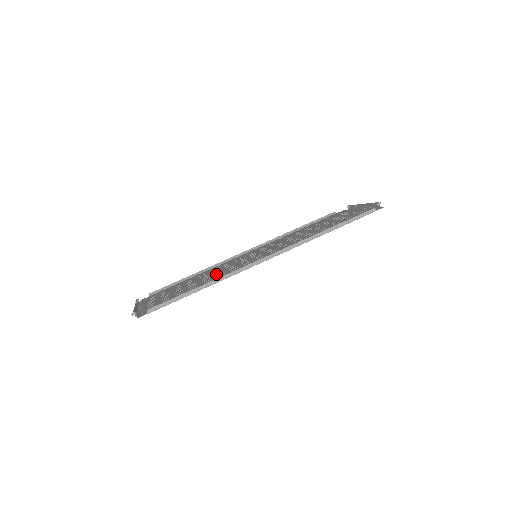
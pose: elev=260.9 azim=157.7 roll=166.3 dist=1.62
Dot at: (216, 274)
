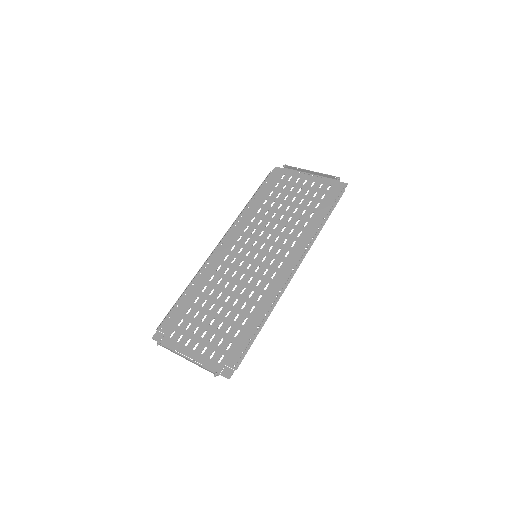
Dot at: (238, 291)
